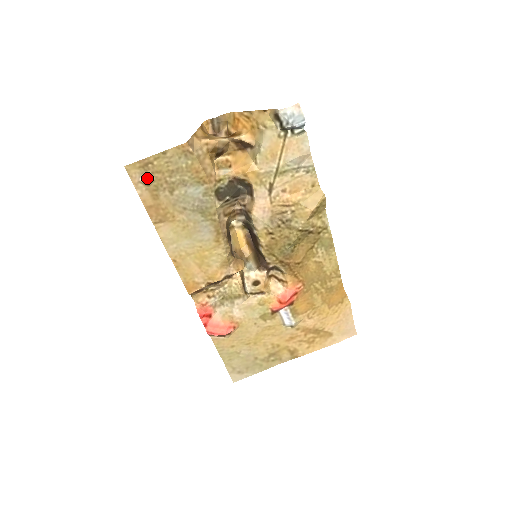
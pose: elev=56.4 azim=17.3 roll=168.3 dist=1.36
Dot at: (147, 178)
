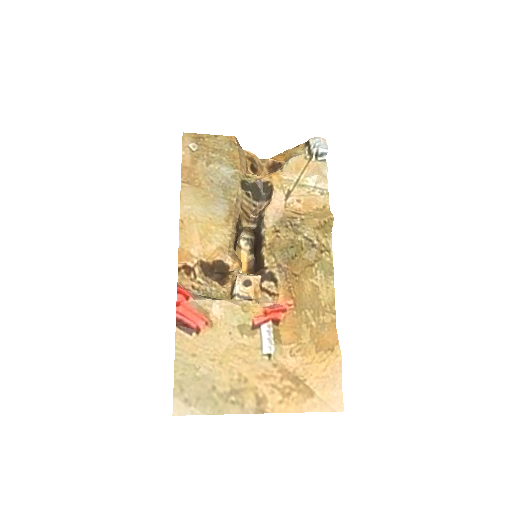
Dot at: (195, 146)
